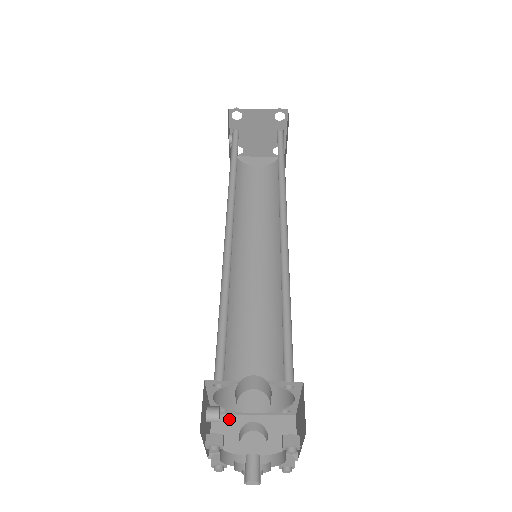
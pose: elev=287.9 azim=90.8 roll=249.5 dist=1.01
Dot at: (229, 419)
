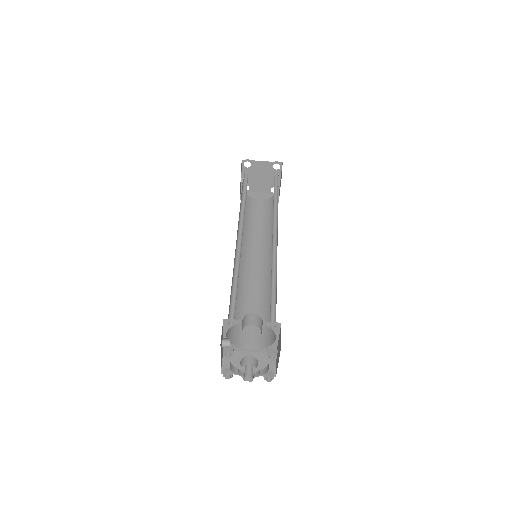
Dot at: (234, 353)
